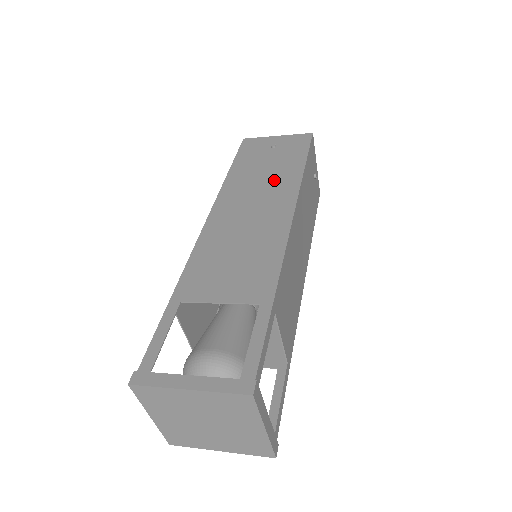
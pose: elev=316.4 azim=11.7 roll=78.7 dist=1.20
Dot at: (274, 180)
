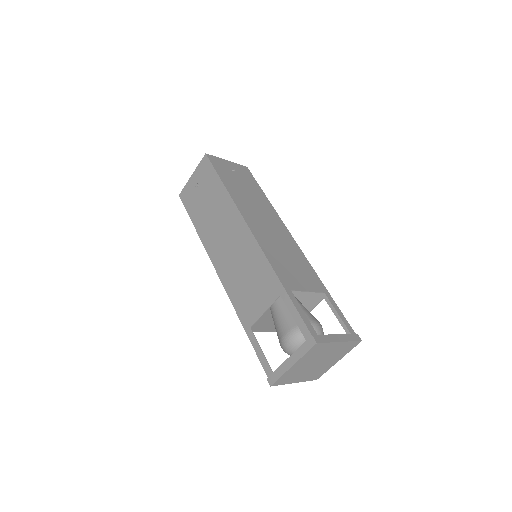
Dot at: (219, 211)
